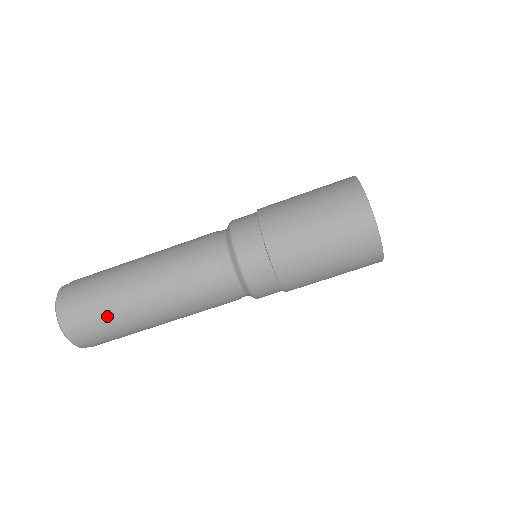
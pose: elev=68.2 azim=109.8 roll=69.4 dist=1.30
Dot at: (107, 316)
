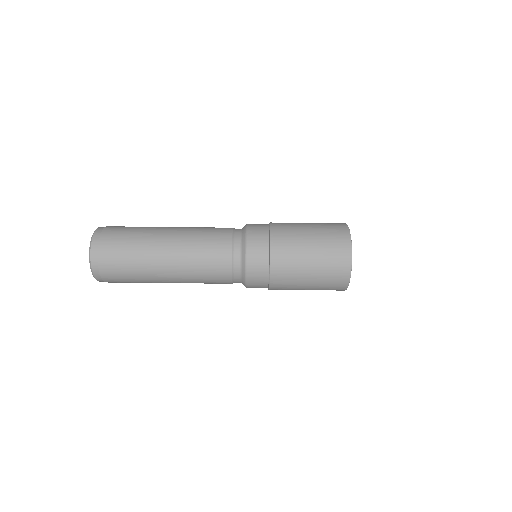
Dot at: (131, 260)
